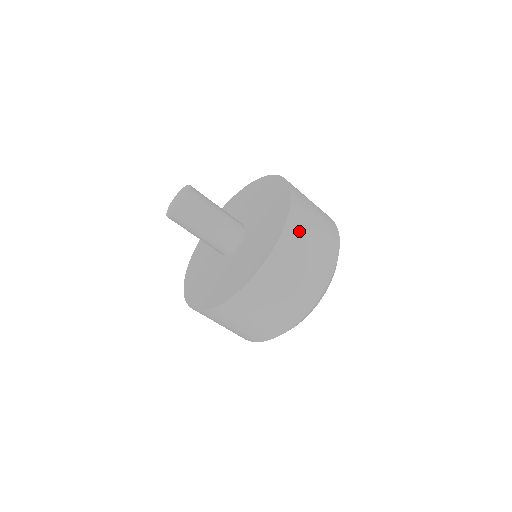
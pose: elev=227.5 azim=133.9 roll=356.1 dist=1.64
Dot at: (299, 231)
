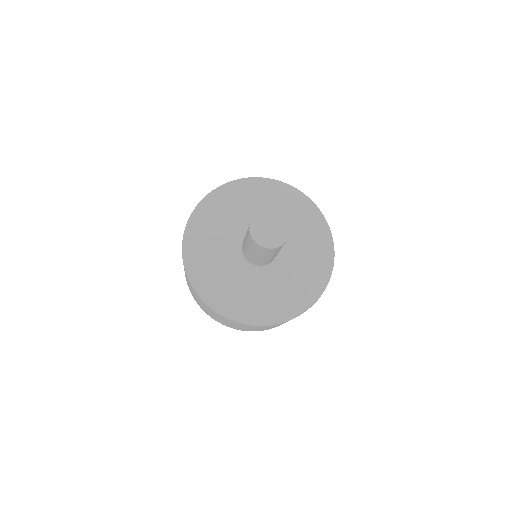
Dot at: occluded
